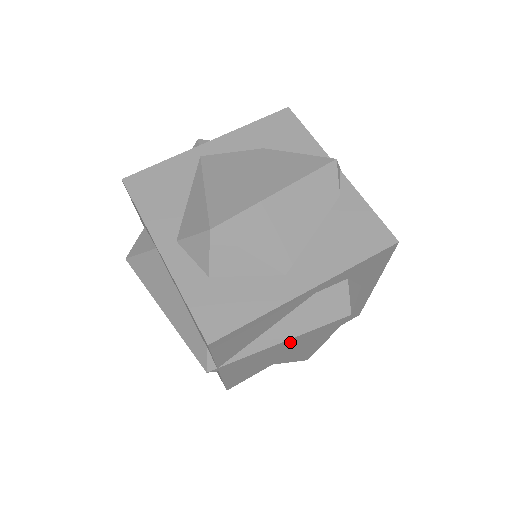
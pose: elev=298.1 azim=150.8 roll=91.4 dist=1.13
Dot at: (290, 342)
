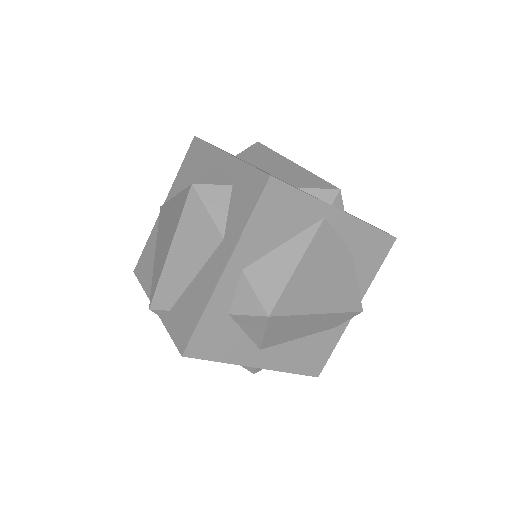
Dot at: occluded
